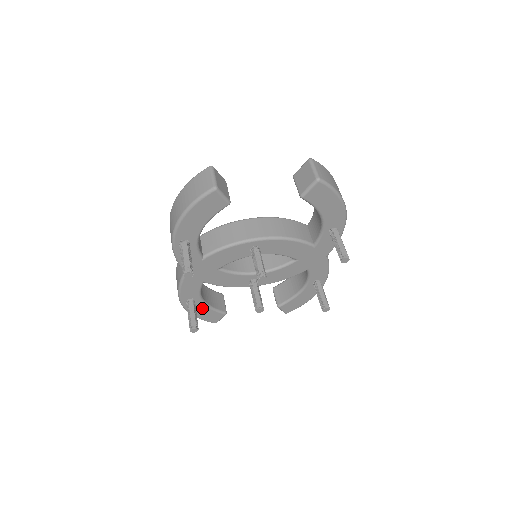
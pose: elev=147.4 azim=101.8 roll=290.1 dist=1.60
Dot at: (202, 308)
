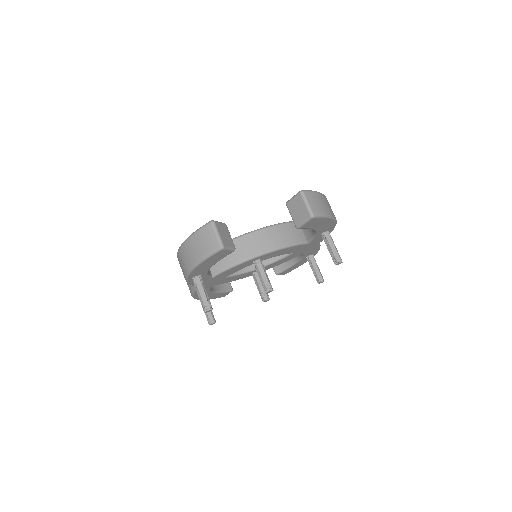
Dot at: (212, 295)
